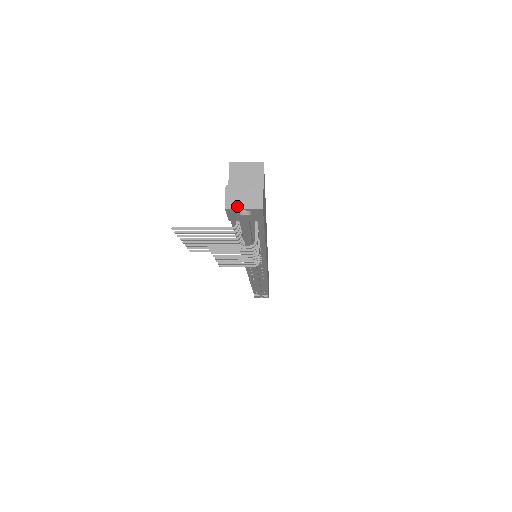
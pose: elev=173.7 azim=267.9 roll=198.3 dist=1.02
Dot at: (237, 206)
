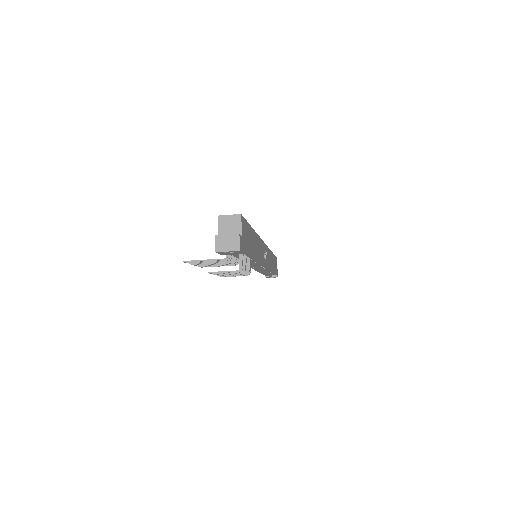
Dot at: (223, 250)
